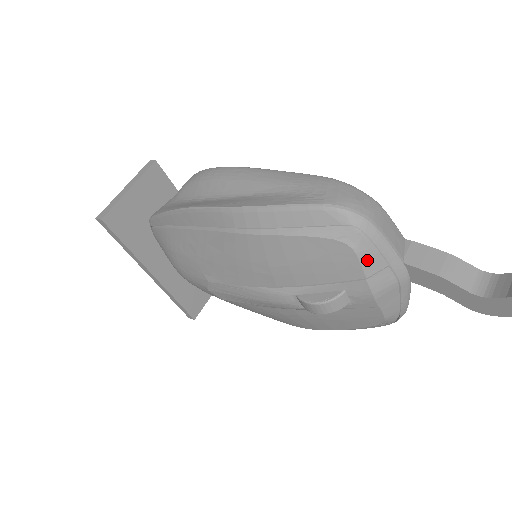
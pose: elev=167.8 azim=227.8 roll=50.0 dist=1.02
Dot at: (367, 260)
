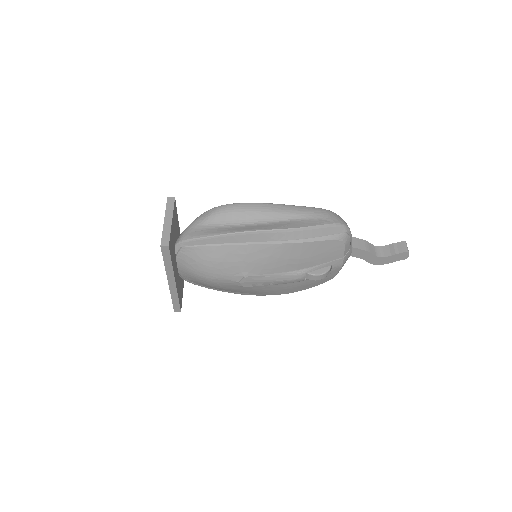
Dot at: (346, 248)
